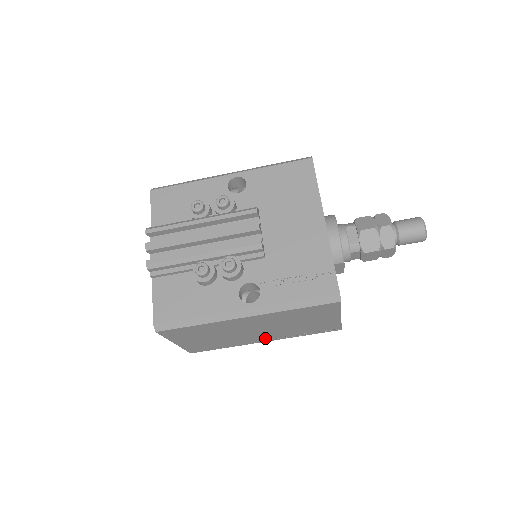
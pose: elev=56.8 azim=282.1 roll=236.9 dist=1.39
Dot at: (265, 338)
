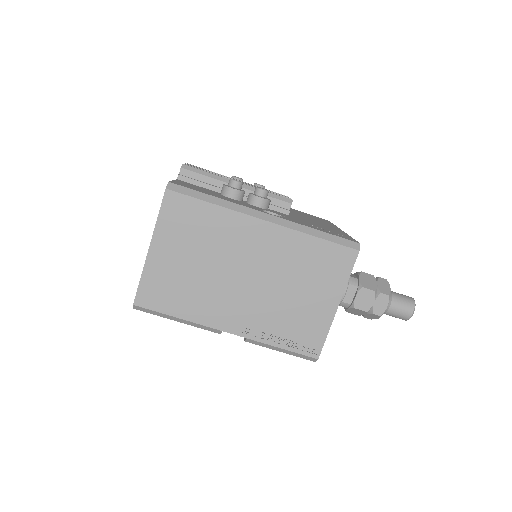
Dot at: (236, 318)
